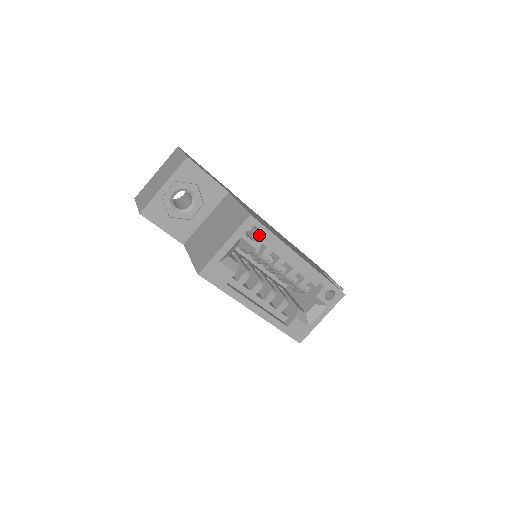
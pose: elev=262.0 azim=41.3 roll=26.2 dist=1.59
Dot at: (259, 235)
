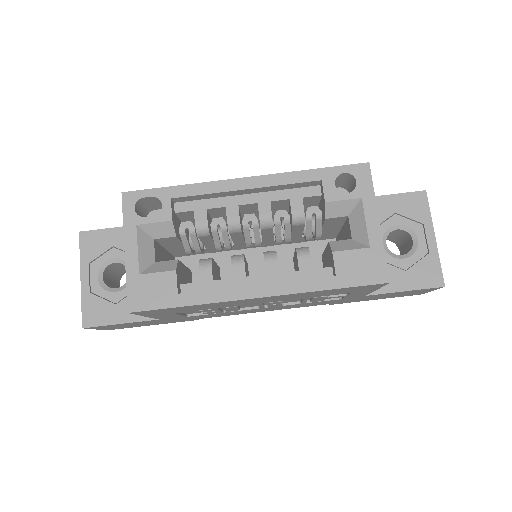
Dot at: (163, 205)
